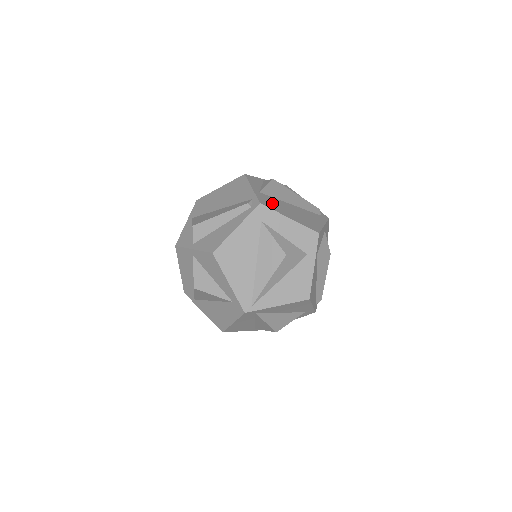
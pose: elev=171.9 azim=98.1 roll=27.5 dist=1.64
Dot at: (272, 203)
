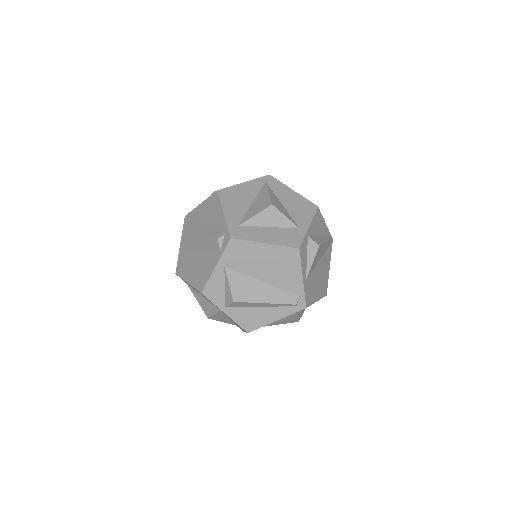
Dot at: (311, 290)
